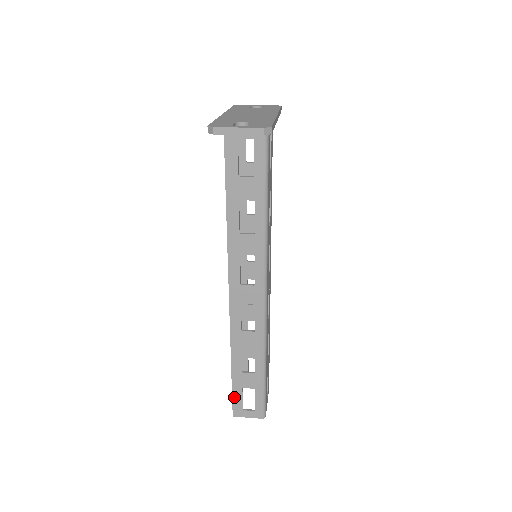
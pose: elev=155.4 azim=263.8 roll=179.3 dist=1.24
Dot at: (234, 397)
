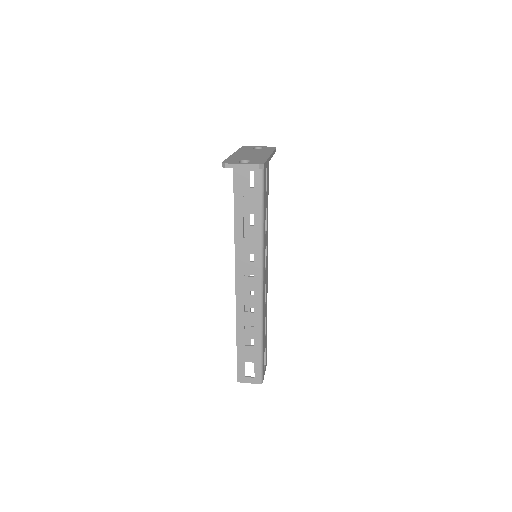
Dot at: (238, 366)
